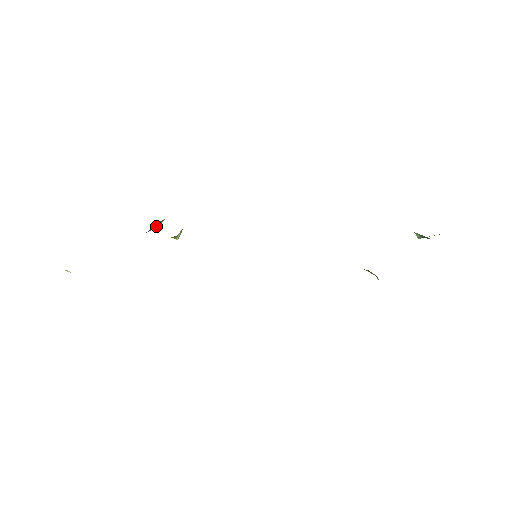
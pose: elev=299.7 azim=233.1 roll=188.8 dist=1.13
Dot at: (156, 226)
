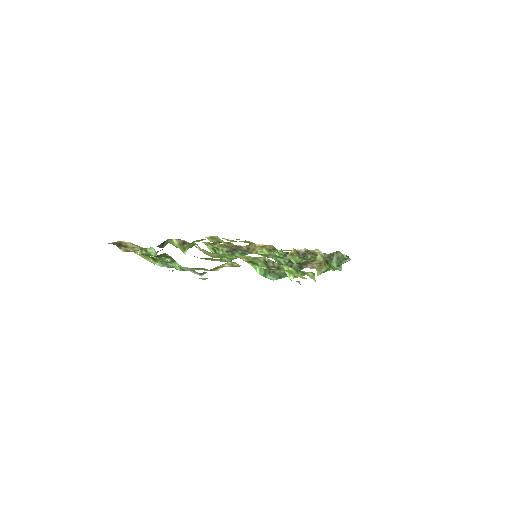
Dot at: (163, 246)
